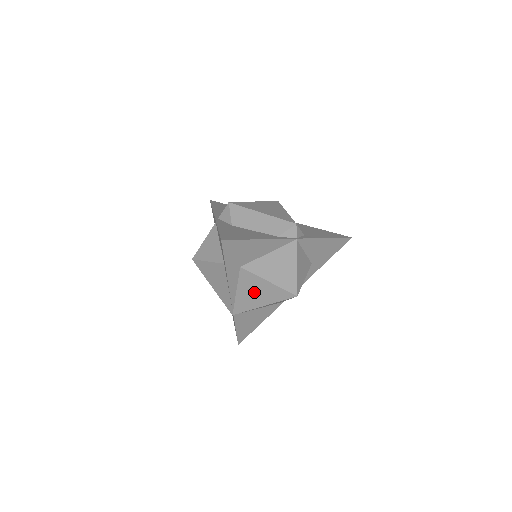
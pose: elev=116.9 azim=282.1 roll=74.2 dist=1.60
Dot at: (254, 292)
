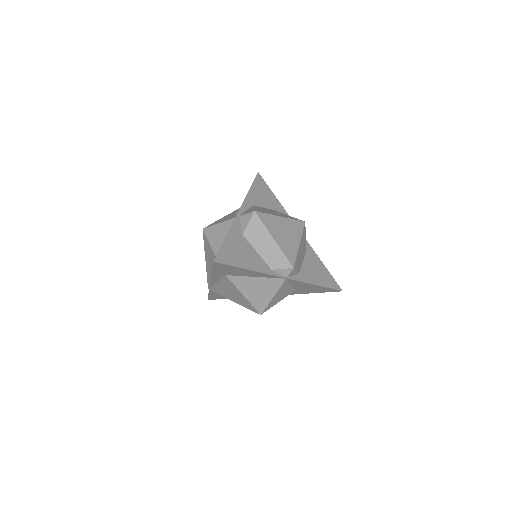
Dot at: (230, 291)
